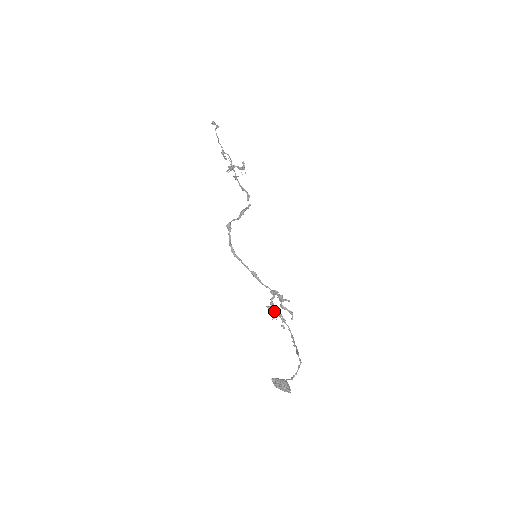
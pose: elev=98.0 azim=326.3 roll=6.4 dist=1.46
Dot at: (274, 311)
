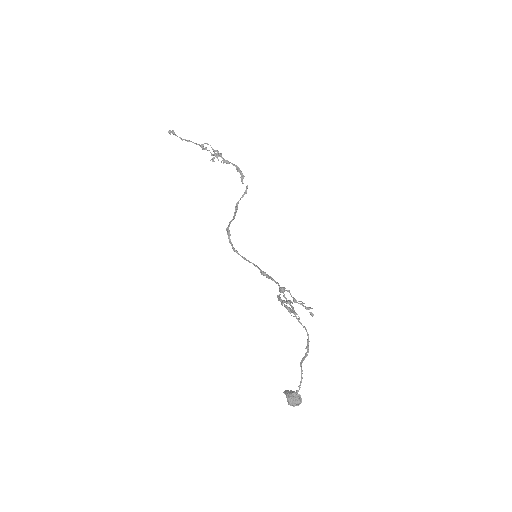
Dot at: occluded
